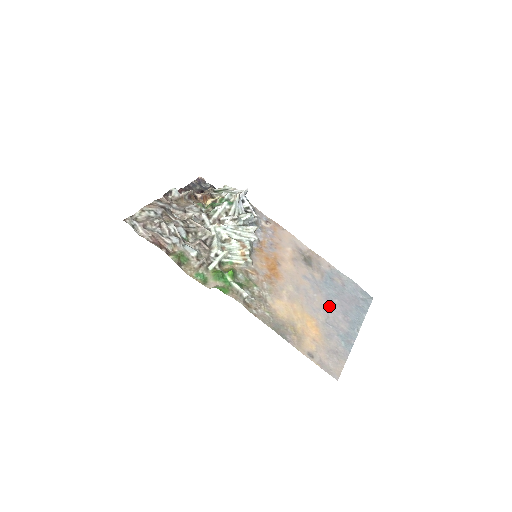
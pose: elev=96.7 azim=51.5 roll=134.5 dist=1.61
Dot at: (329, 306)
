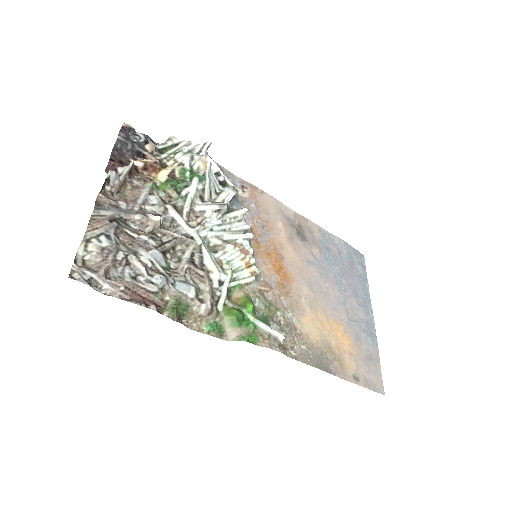
Dot at: (342, 294)
